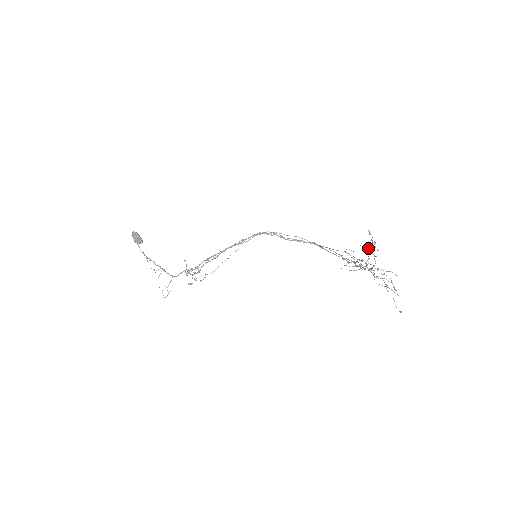
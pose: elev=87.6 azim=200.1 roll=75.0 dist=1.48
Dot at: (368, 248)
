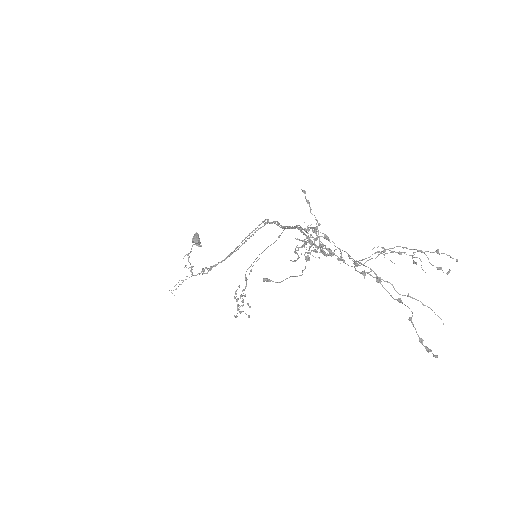
Dot at: (304, 191)
